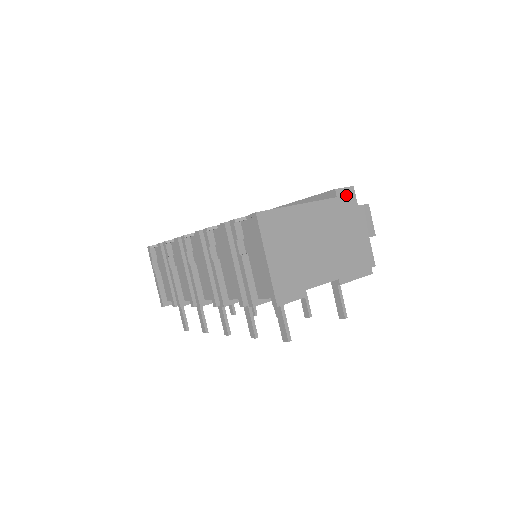
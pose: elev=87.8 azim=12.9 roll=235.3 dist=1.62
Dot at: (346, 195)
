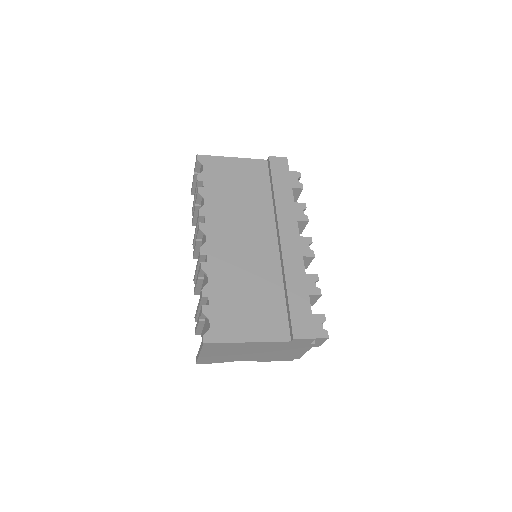
Dot at: (303, 341)
